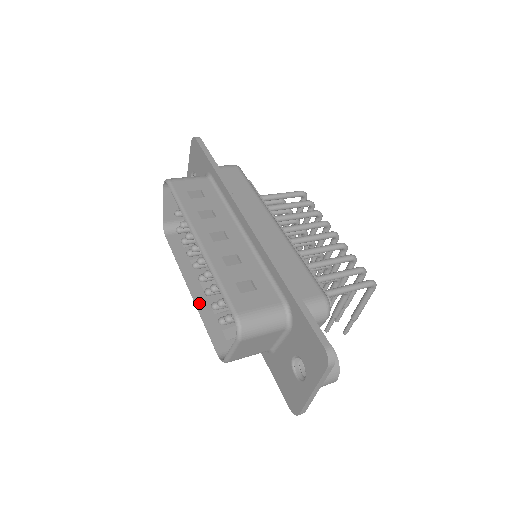
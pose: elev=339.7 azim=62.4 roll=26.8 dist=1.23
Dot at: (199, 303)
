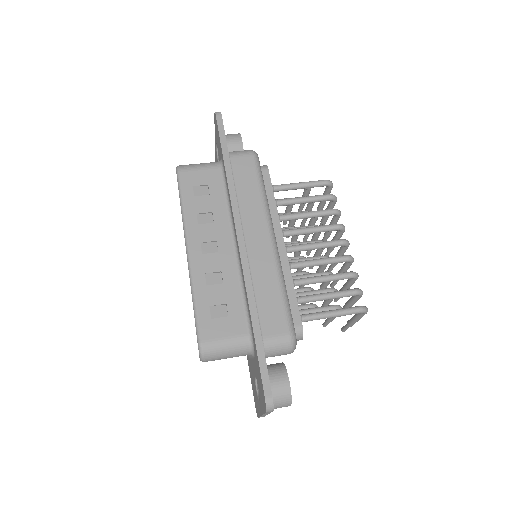
Dot at: occluded
